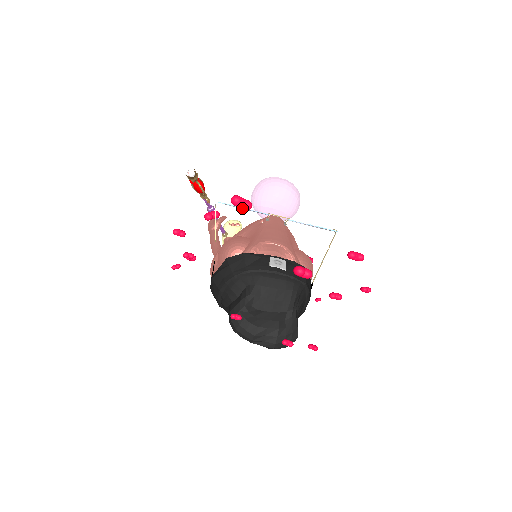
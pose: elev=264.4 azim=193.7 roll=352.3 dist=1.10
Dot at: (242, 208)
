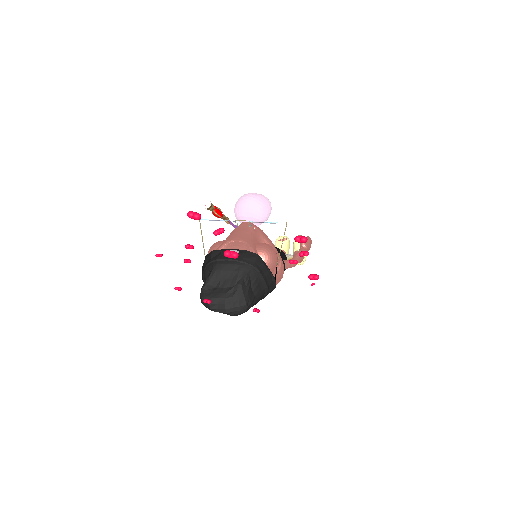
Dot at: (194, 219)
